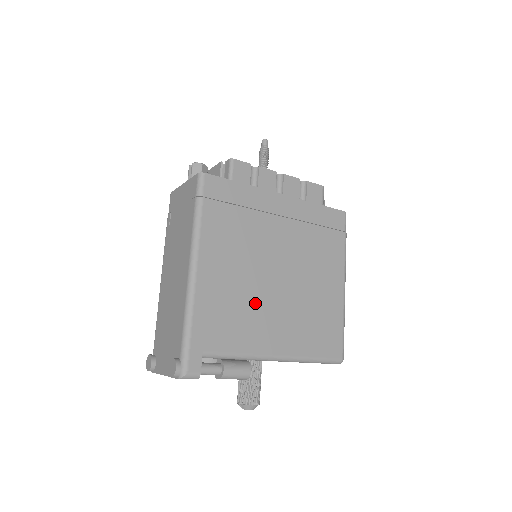
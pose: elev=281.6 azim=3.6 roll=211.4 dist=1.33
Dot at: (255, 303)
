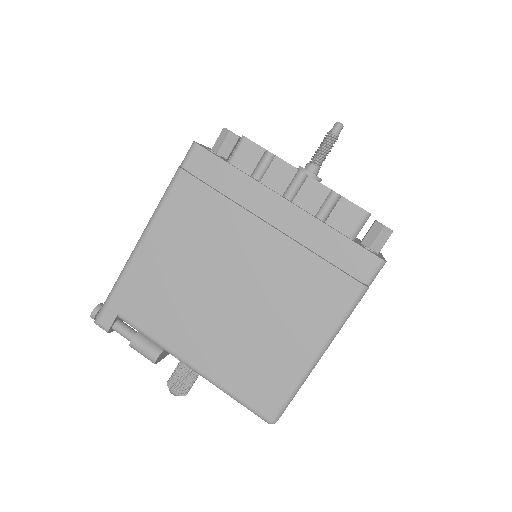
Dot at: (190, 301)
